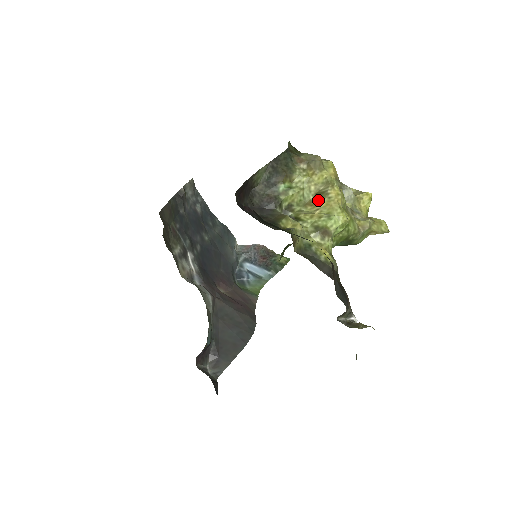
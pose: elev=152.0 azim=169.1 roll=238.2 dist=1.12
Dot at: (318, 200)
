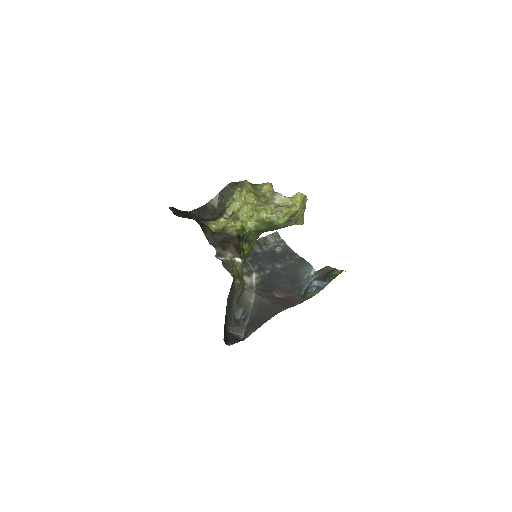
Dot at: occluded
